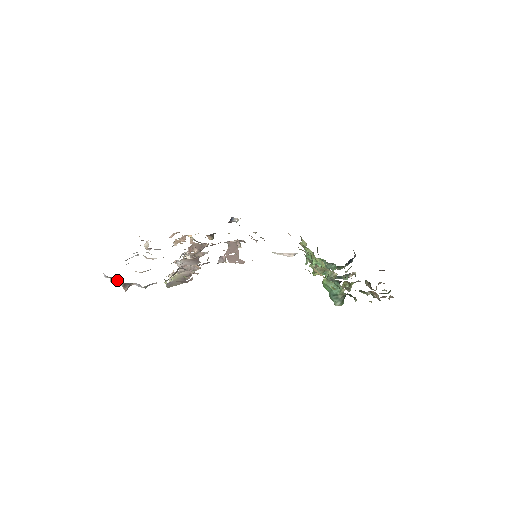
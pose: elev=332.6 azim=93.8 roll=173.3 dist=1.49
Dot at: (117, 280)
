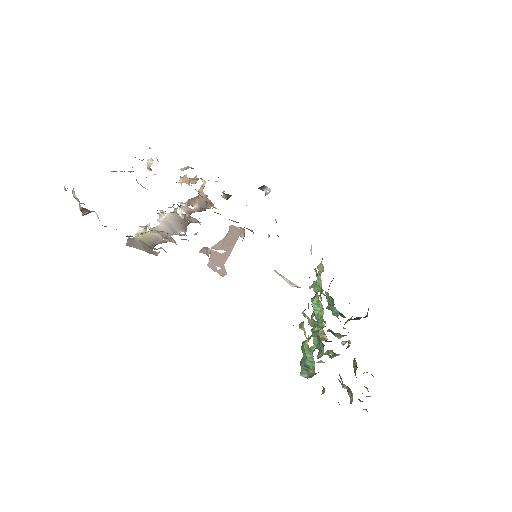
Dot at: occluded
